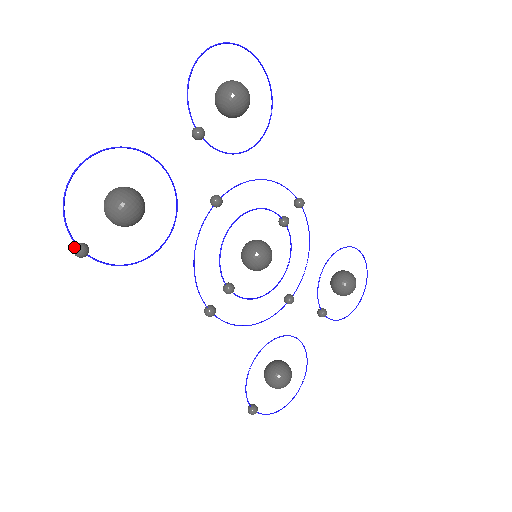
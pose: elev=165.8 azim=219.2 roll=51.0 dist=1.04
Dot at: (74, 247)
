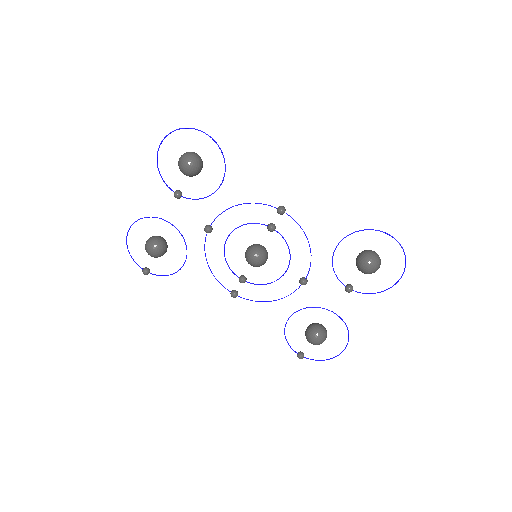
Dot at: (142, 270)
